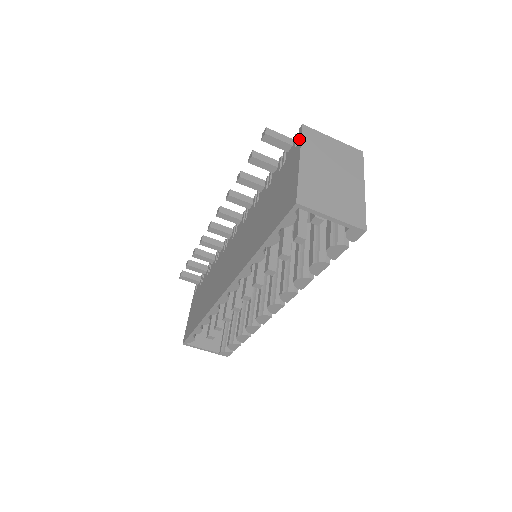
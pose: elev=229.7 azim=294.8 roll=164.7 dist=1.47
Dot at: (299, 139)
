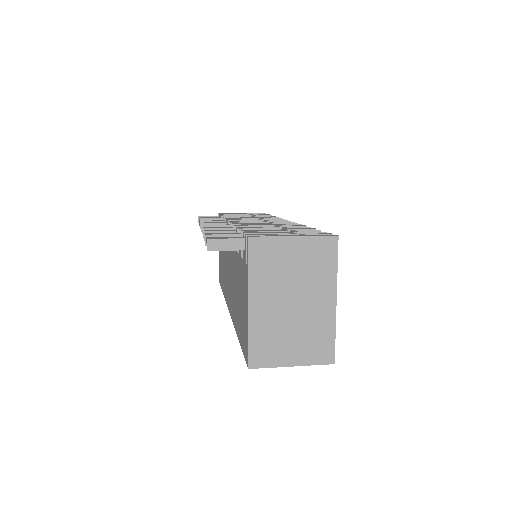
Dot at: (247, 261)
